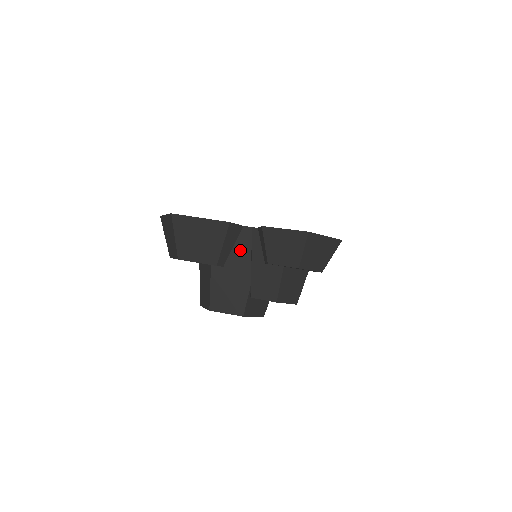
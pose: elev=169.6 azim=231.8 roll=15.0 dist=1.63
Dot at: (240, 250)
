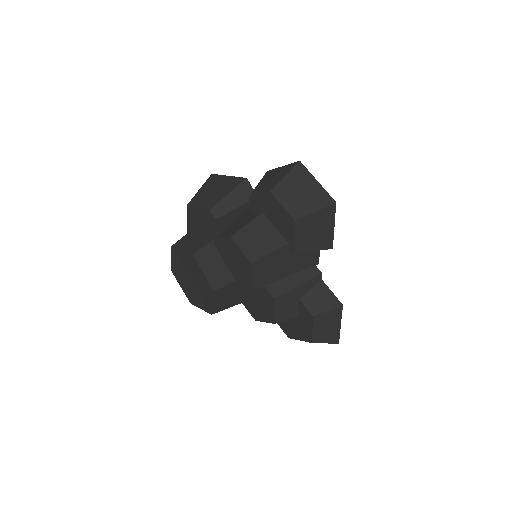
Dot at: (240, 210)
